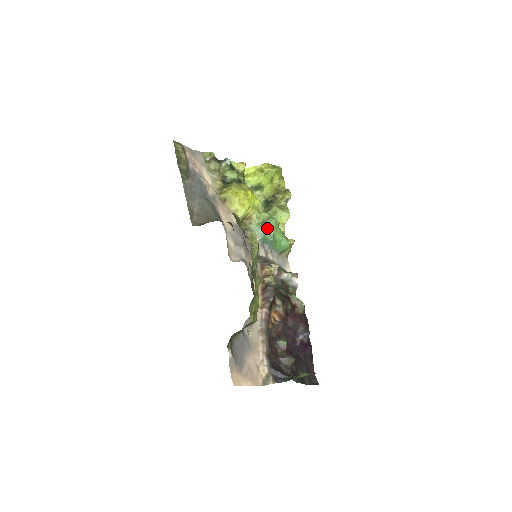
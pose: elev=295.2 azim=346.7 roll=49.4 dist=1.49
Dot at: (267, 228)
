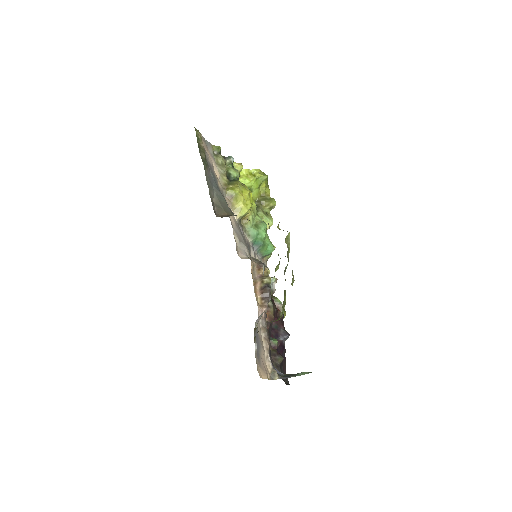
Dot at: (260, 231)
